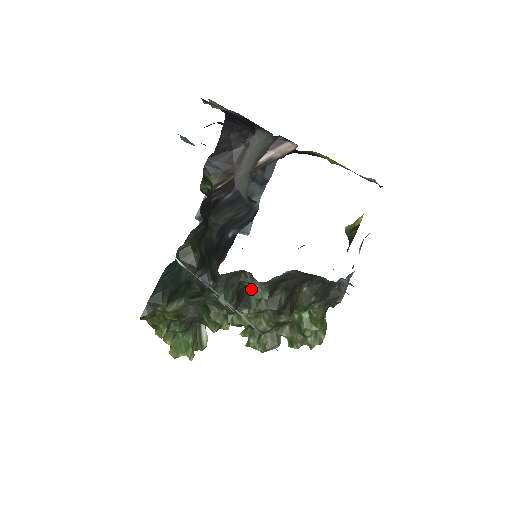
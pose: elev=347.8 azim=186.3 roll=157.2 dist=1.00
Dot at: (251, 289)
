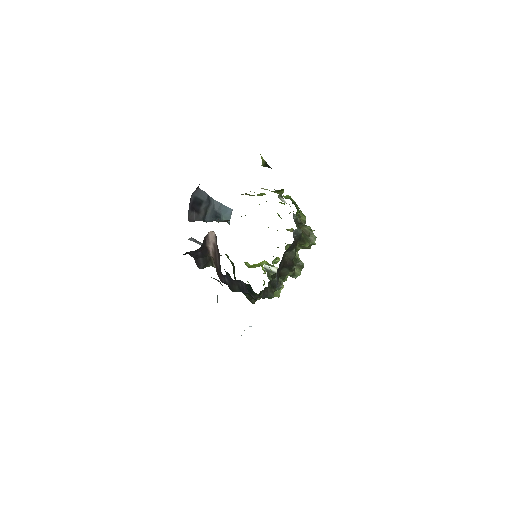
Dot at: (273, 279)
